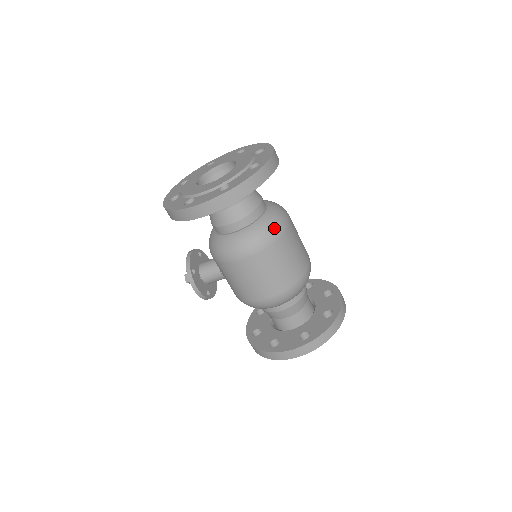
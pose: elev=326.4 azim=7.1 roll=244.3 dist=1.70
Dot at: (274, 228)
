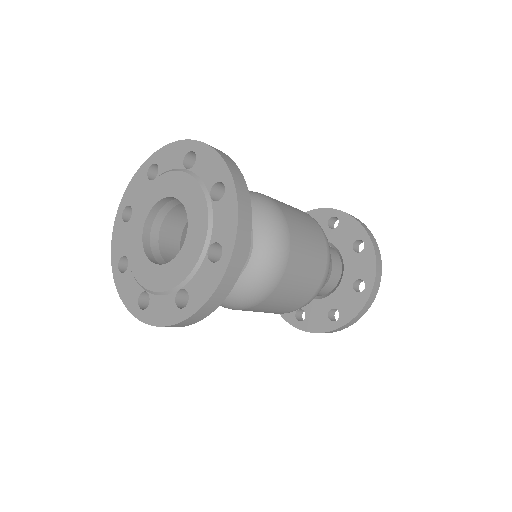
Dot at: (269, 277)
